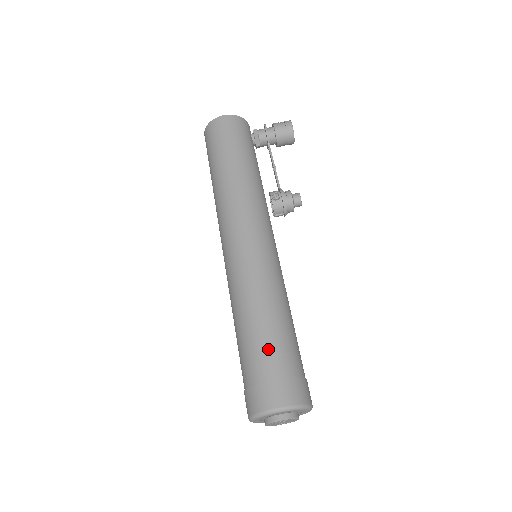
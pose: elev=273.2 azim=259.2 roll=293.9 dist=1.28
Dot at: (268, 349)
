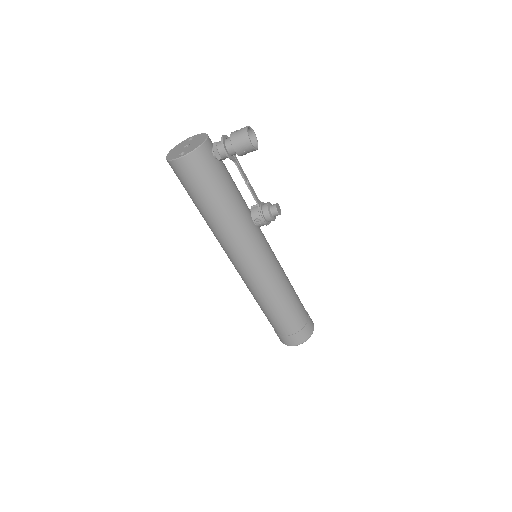
Dot at: (282, 323)
